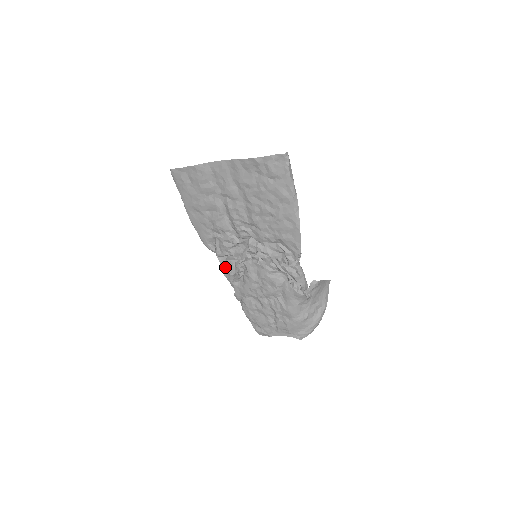
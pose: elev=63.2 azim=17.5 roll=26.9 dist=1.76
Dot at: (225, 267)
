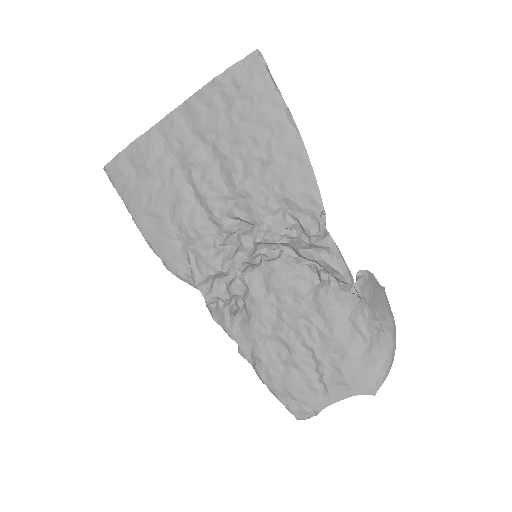
Dot at: (213, 304)
